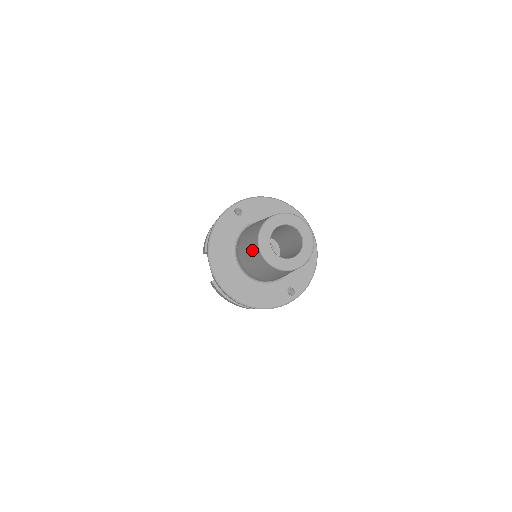
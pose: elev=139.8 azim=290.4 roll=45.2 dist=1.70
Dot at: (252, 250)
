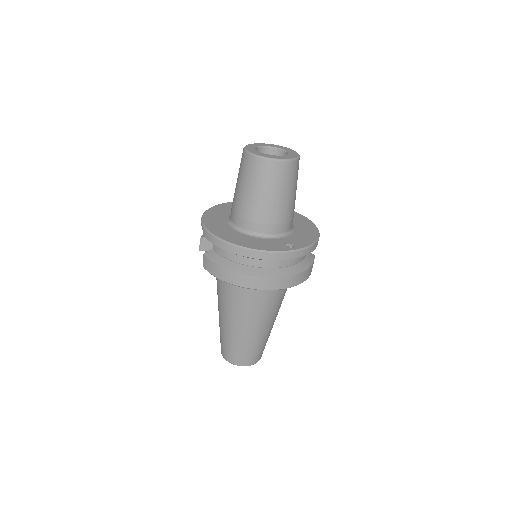
Dot at: (240, 167)
